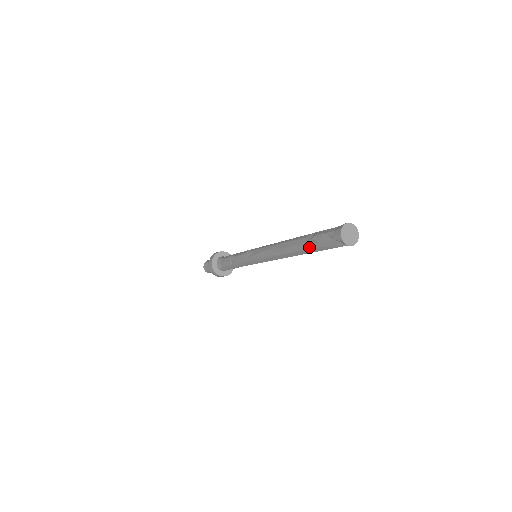
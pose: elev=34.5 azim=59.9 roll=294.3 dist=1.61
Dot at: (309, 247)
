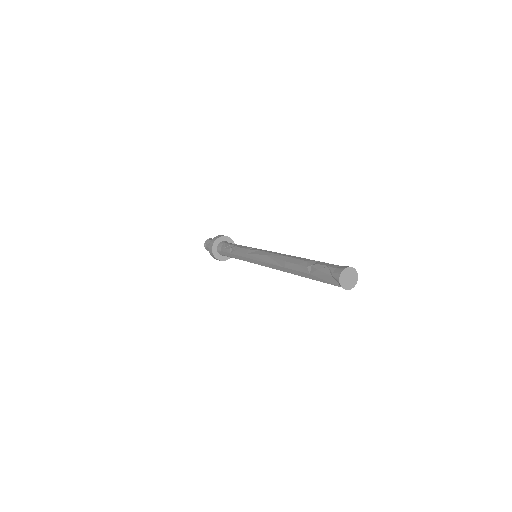
Dot at: (307, 271)
